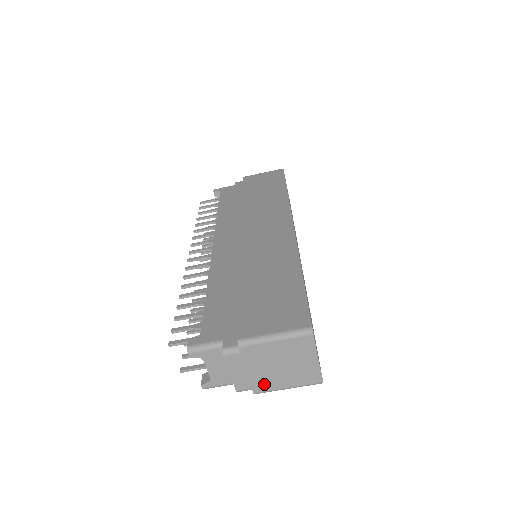
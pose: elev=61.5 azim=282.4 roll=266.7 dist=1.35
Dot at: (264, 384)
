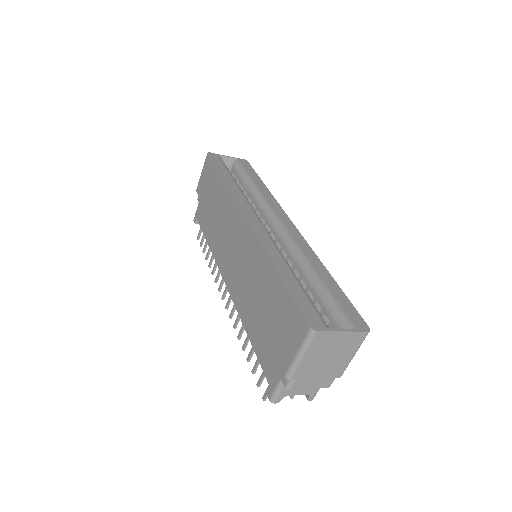
Dot at: (337, 370)
